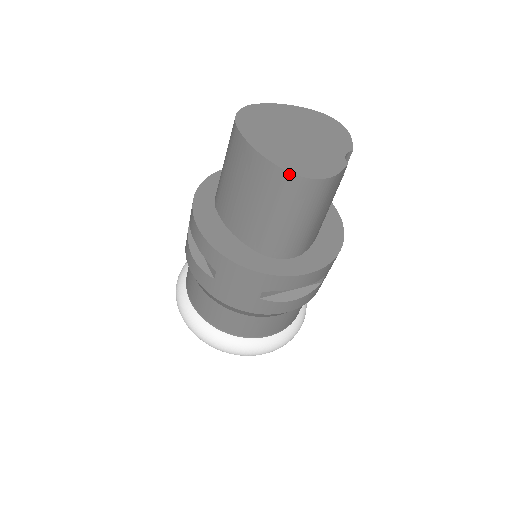
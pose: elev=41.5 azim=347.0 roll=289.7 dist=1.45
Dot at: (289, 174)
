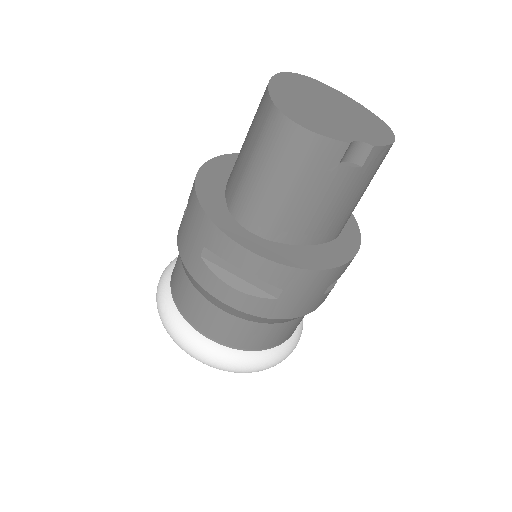
Dot at: (273, 106)
